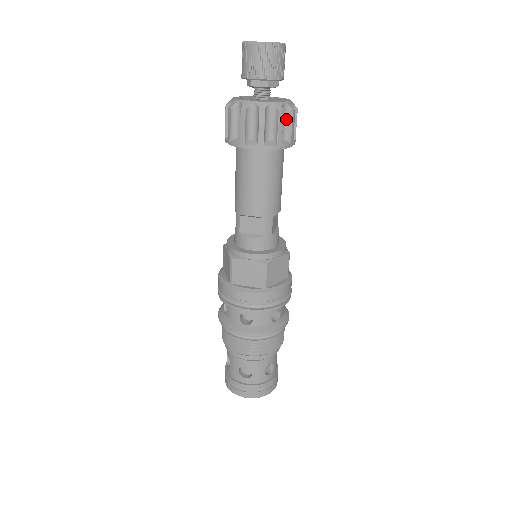
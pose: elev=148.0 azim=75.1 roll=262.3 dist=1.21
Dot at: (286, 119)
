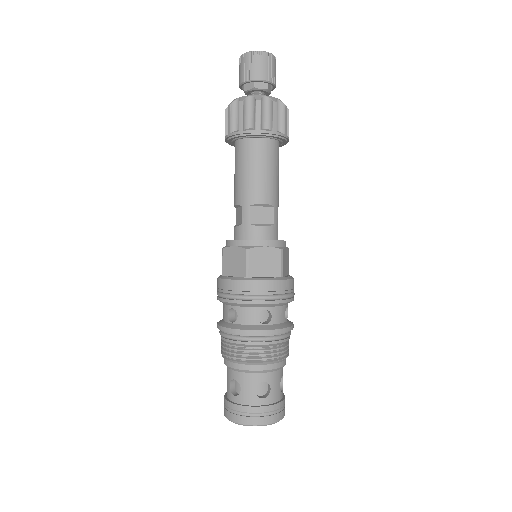
Dot at: occluded
